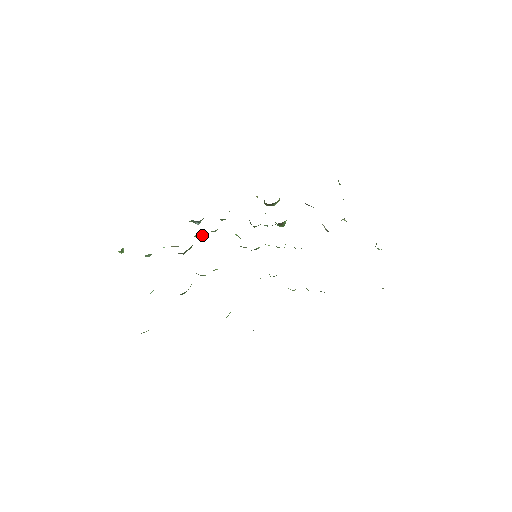
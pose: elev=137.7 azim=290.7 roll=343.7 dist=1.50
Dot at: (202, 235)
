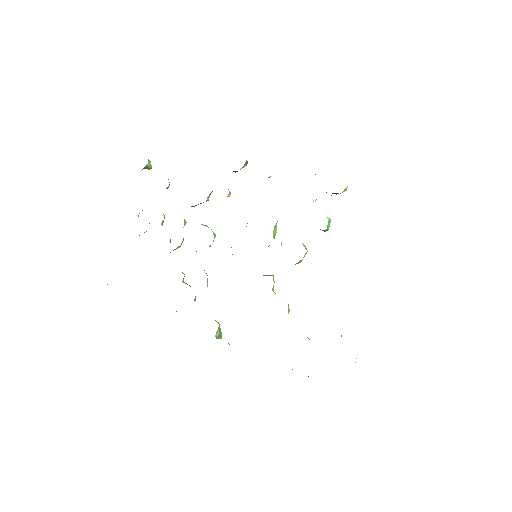
Dot at: occluded
